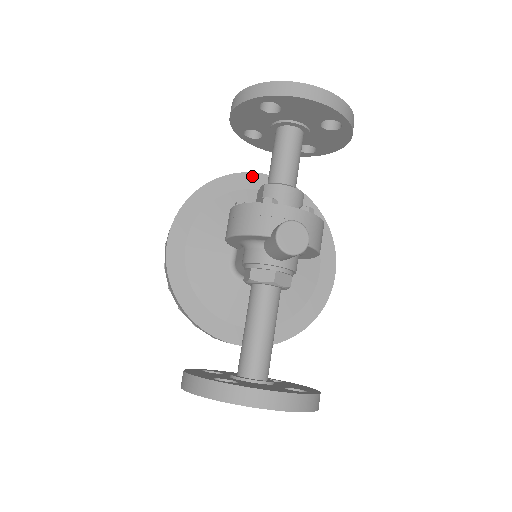
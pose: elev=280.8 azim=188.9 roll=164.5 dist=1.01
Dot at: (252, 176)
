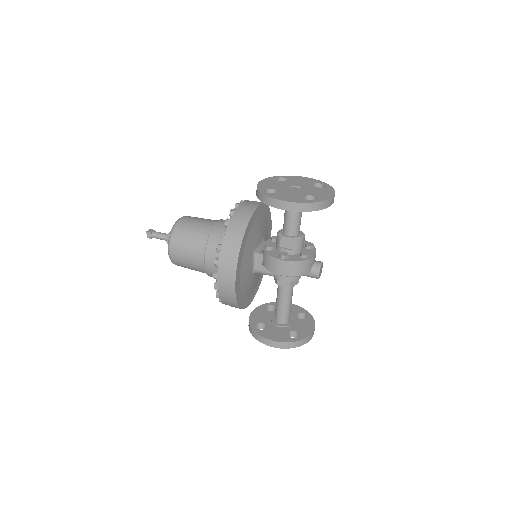
Dot at: (254, 214)
